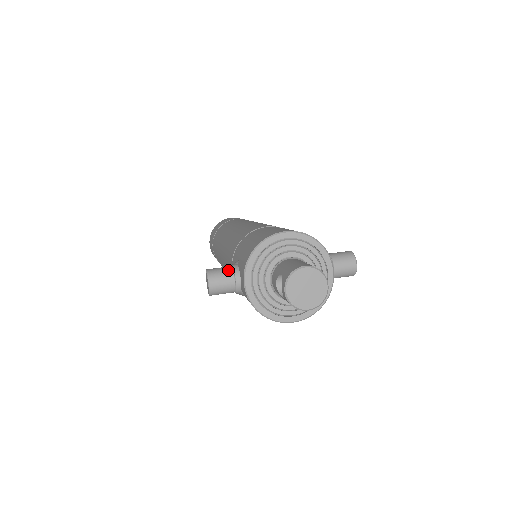
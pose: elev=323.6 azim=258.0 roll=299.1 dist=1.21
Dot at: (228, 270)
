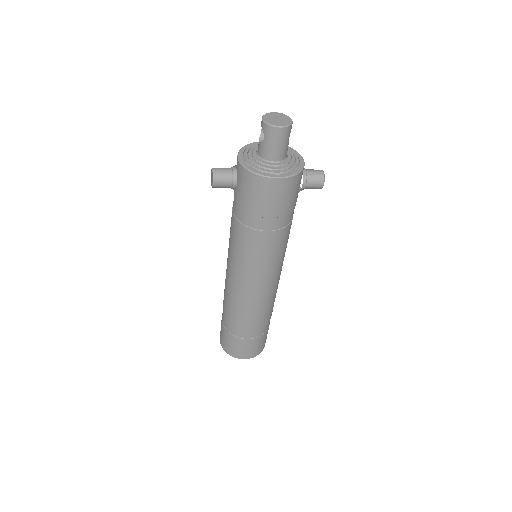
Dot at: (227, 168)
